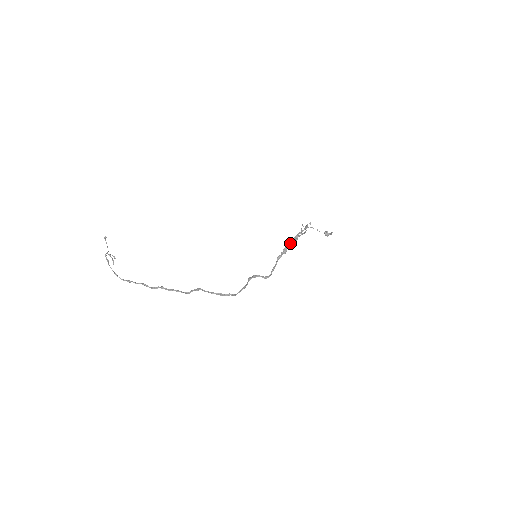
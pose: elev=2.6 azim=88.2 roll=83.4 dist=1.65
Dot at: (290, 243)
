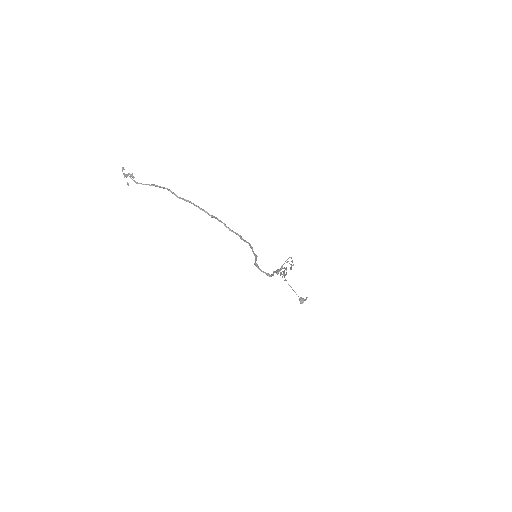
Dot at: (281, 268)
